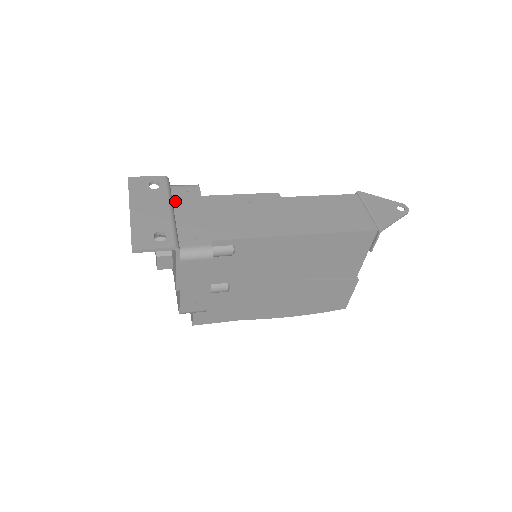
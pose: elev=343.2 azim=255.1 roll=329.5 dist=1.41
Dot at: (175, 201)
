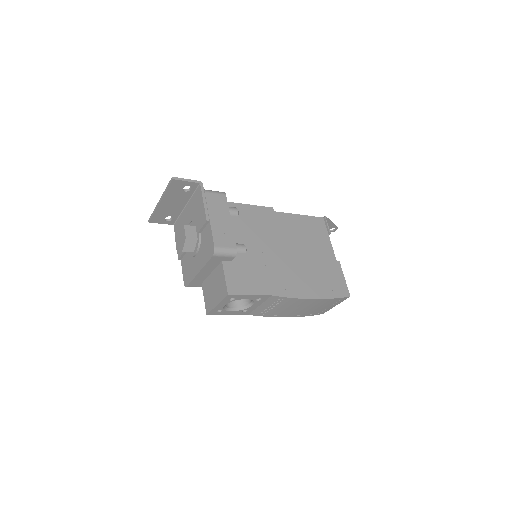
Dot at: occluded
